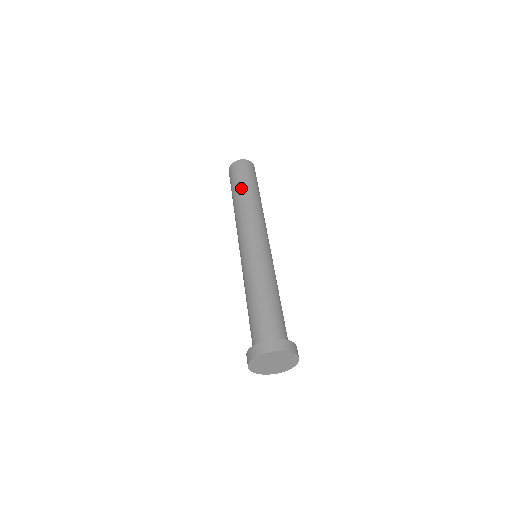
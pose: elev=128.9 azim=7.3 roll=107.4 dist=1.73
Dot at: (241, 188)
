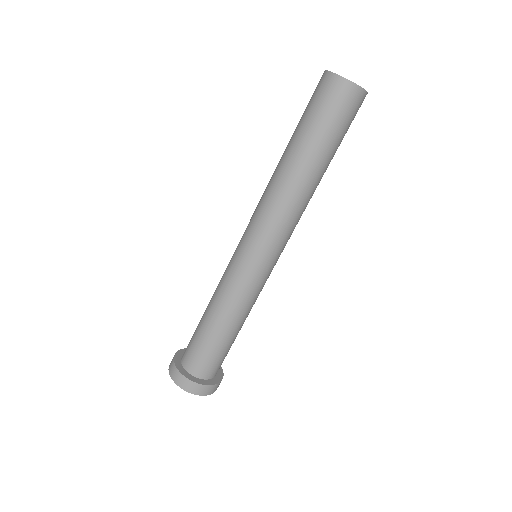
Dot at: (320, 156)
